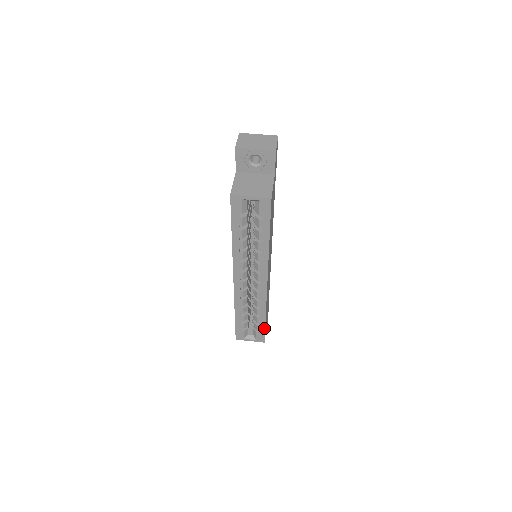
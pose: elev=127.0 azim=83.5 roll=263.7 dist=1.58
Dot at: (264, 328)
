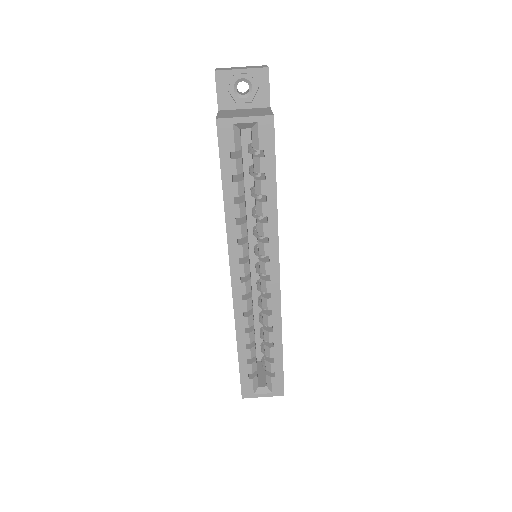
Dot at: (282, 367)
